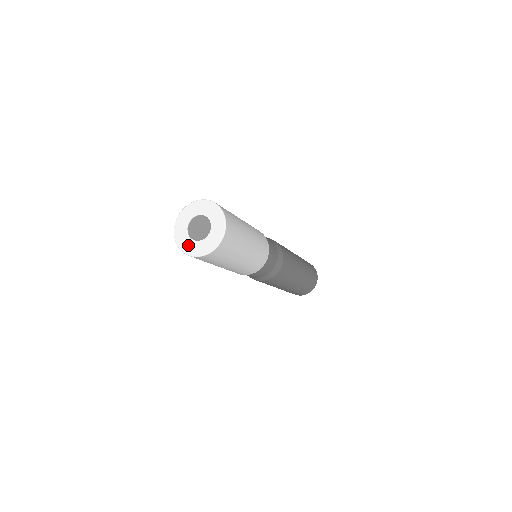
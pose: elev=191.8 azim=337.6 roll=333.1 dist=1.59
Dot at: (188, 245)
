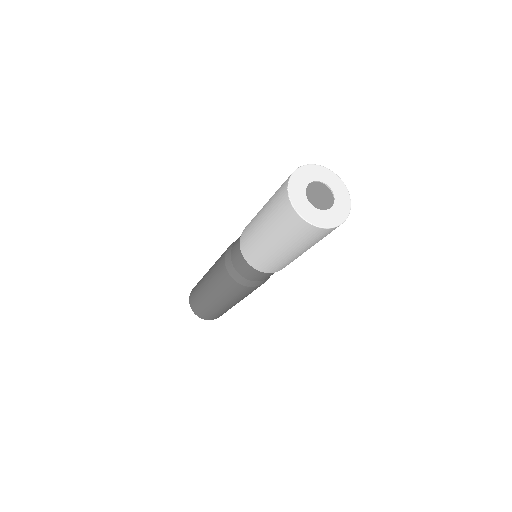
Dot at: (301, 200)
